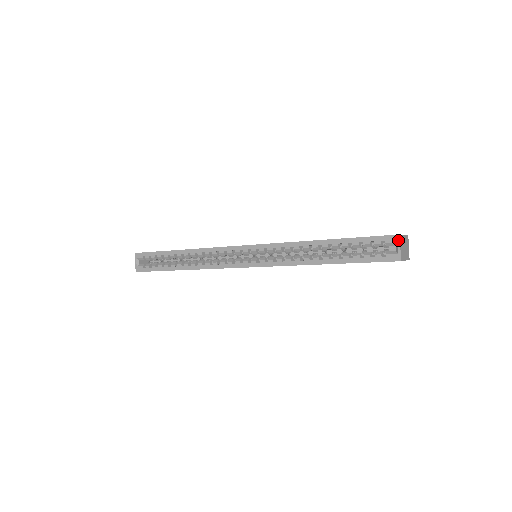
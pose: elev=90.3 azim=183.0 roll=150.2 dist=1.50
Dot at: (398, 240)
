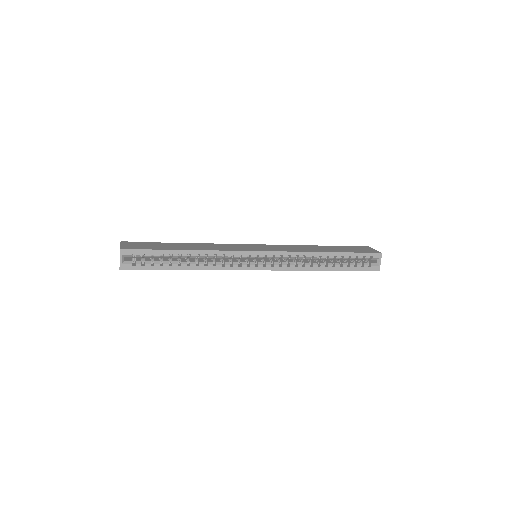
Dot at: (381, 257)
